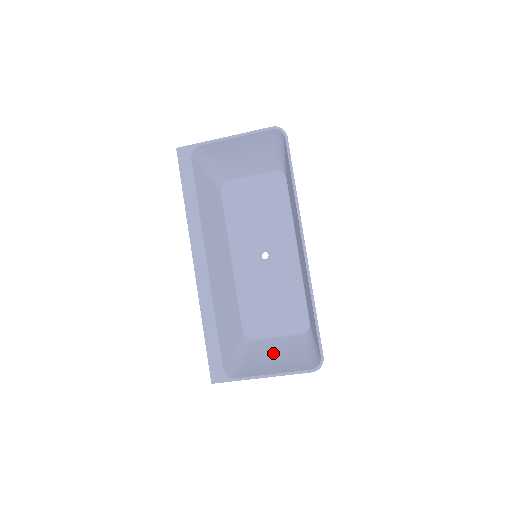
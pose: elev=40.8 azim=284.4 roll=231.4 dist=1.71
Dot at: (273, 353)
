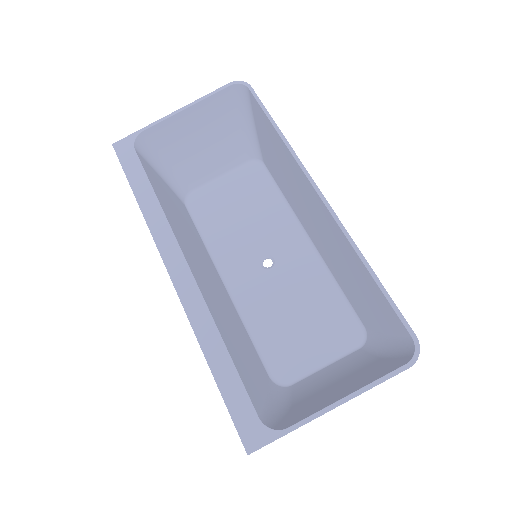
Dot at: (330, 382)
